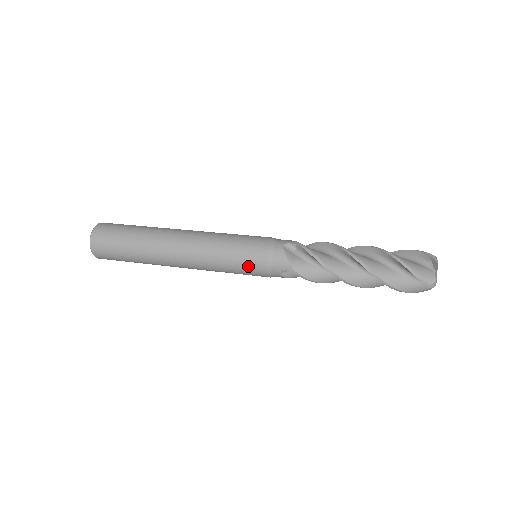
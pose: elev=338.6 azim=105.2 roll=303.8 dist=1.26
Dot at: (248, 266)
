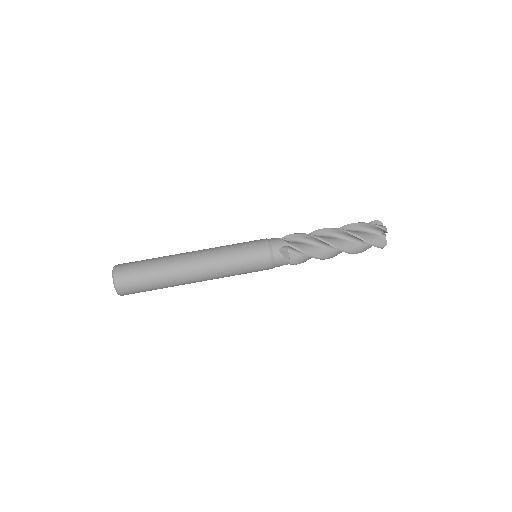
Dot at: (257, 271)
